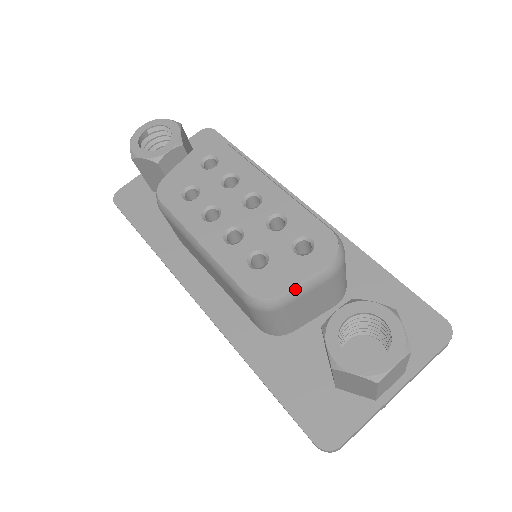
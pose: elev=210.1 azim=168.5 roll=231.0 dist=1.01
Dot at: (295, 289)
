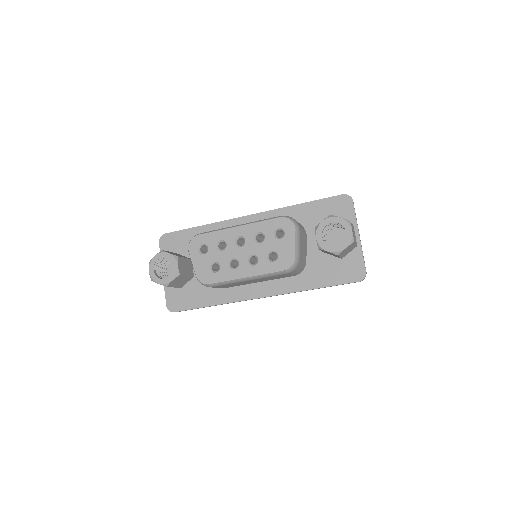
Dot at: (296, 249)
